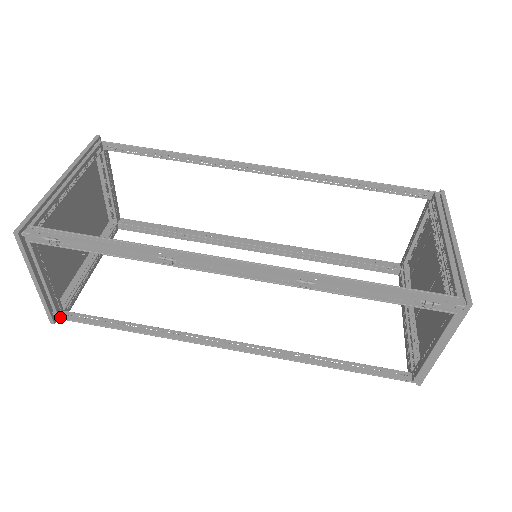
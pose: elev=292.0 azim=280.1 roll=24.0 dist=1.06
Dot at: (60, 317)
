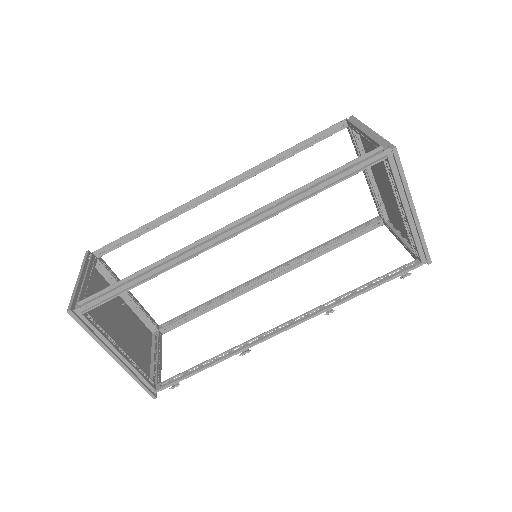
Dot at: (162, 334)
